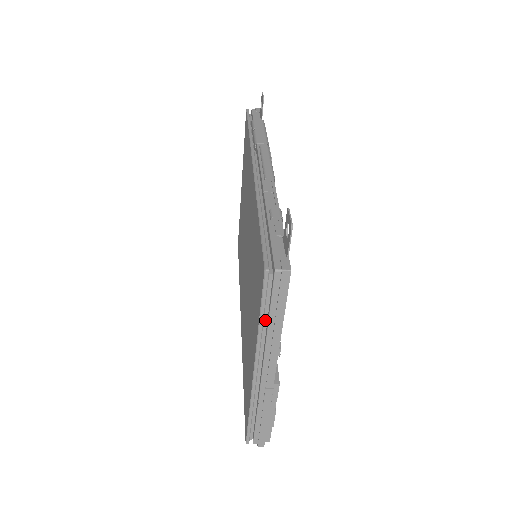
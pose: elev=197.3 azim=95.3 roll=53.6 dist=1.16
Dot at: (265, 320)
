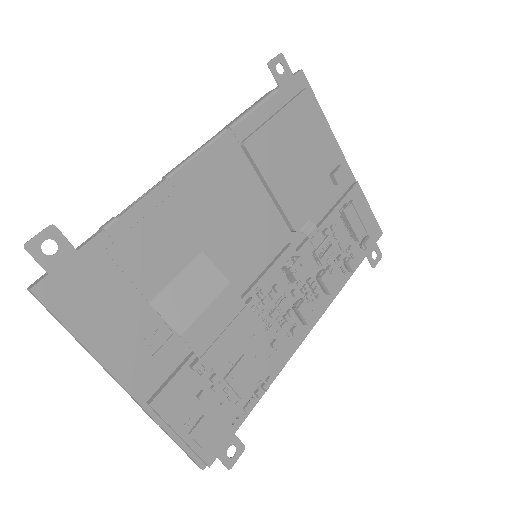
Dot at: occluded
